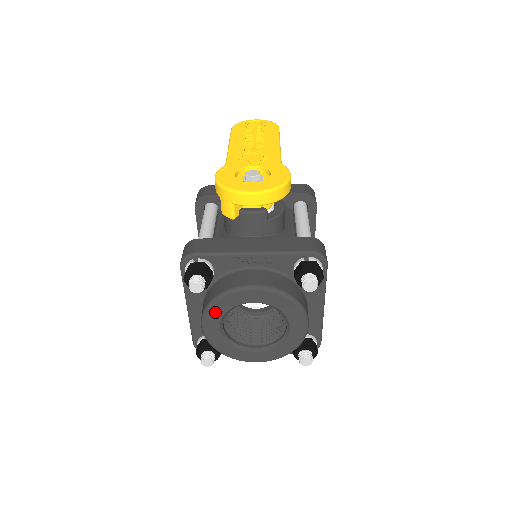
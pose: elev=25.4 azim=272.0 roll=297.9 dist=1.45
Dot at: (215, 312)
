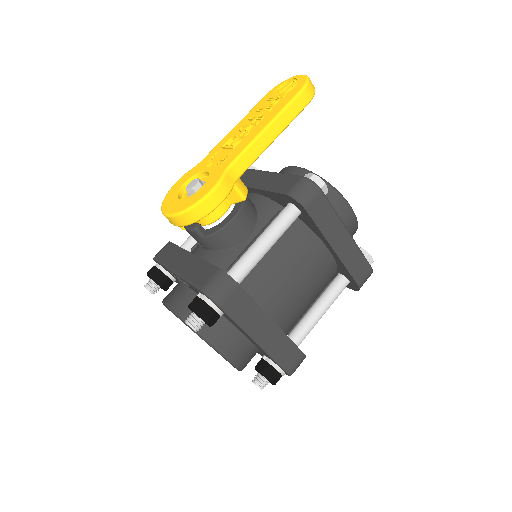
Dot at: occluded
